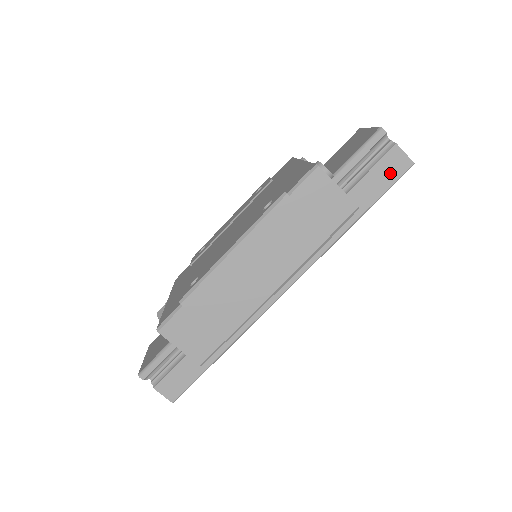
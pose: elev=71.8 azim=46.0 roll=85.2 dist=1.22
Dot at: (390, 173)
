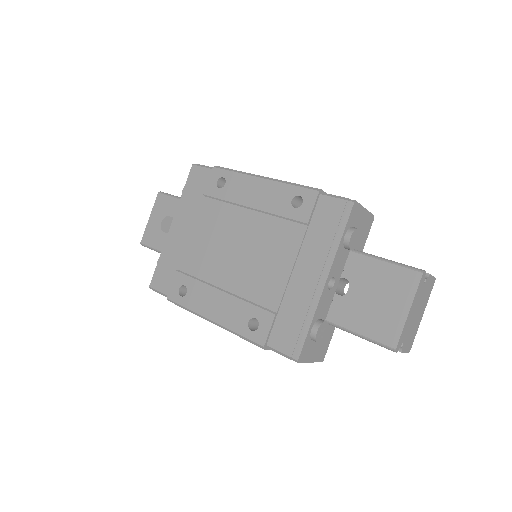
Dot at: occluded
